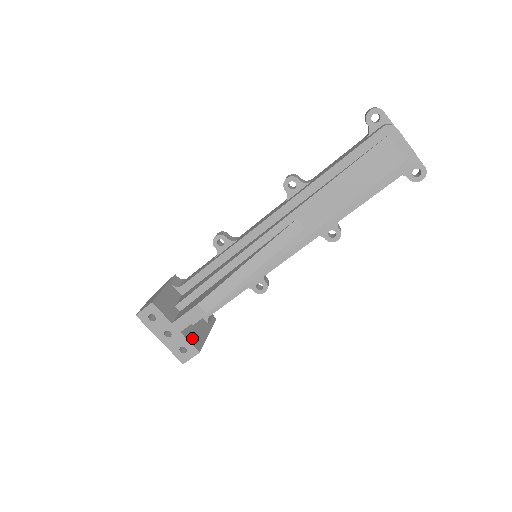
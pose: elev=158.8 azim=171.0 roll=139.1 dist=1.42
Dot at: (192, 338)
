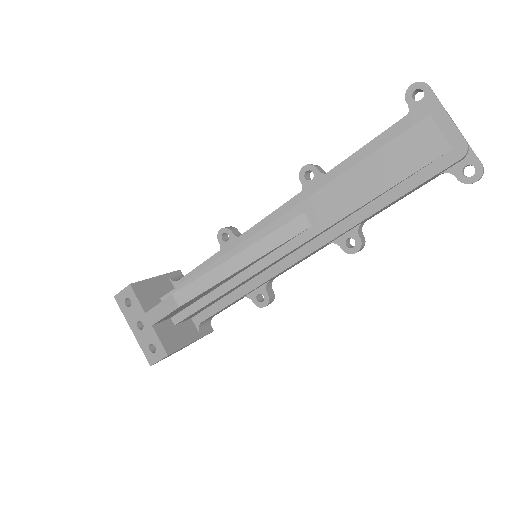
Dot at: (166, 337)
